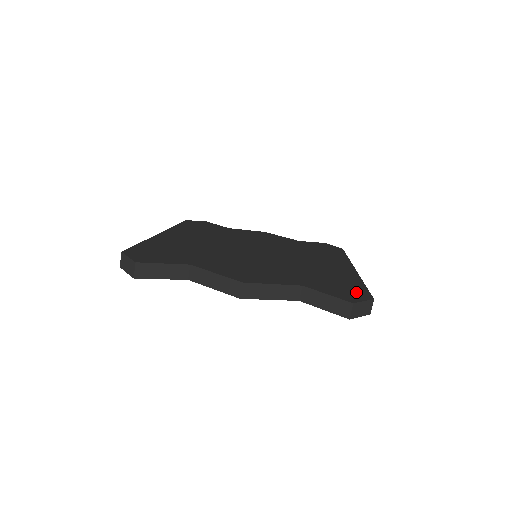
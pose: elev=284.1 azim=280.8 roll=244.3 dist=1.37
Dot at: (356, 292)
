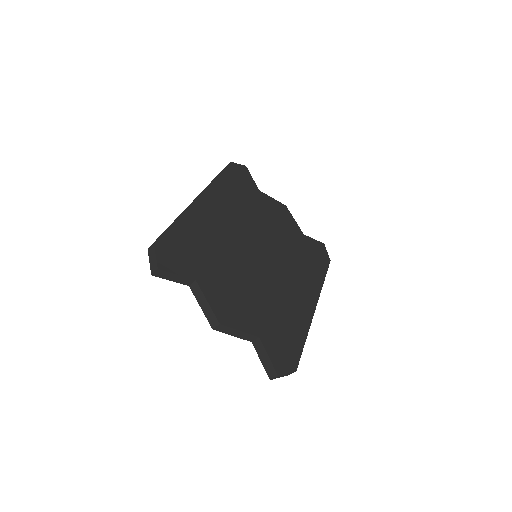
Dot at: (291, 357)
